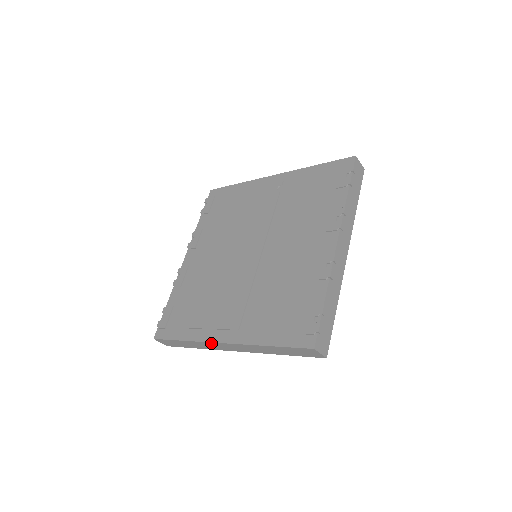
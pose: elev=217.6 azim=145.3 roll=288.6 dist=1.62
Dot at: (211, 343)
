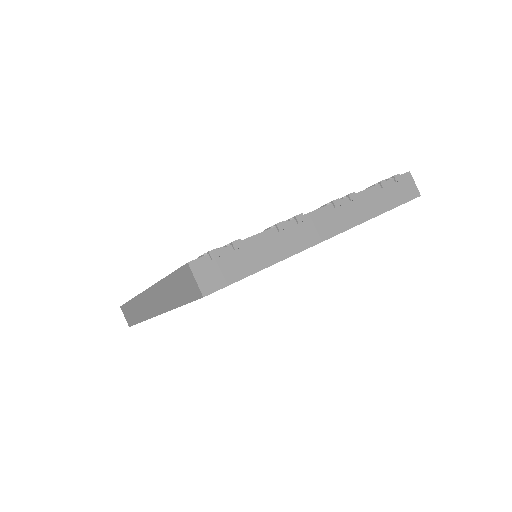
Dot at: (142, 296)
